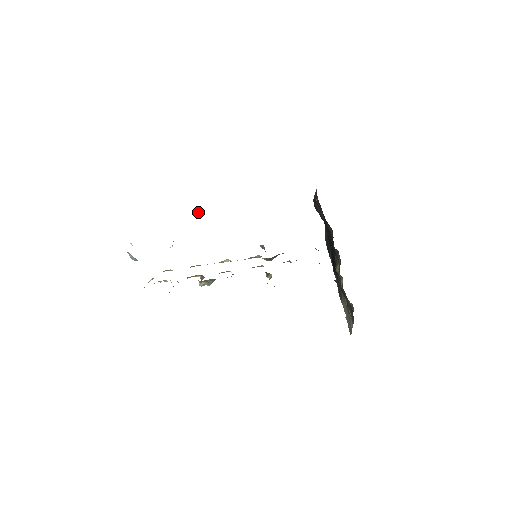
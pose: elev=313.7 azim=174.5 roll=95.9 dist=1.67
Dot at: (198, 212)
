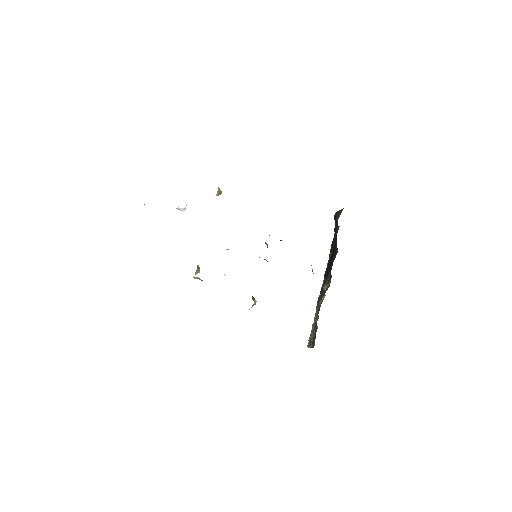
Dot at: (218, 189)
